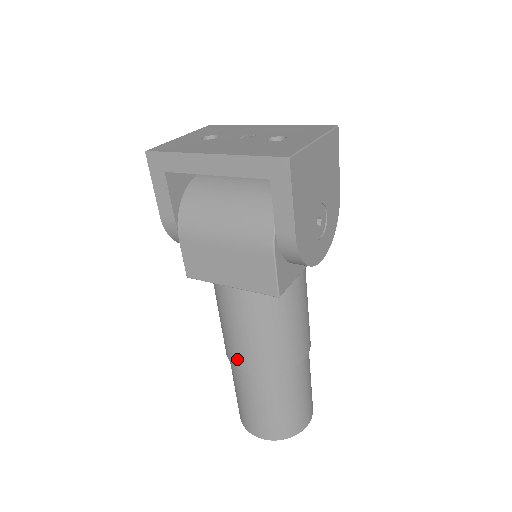
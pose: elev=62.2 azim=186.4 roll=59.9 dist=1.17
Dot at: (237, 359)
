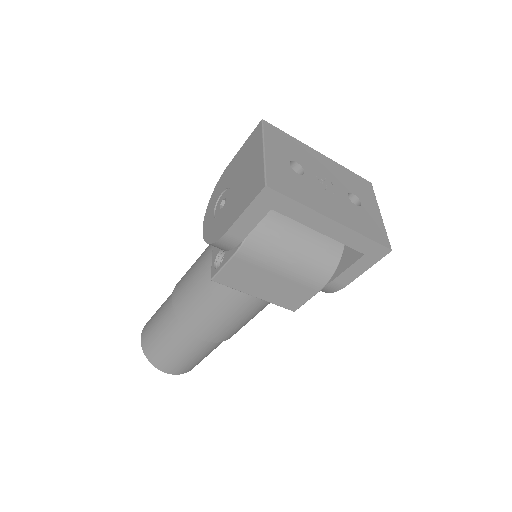
Dot at: (203, 332)
